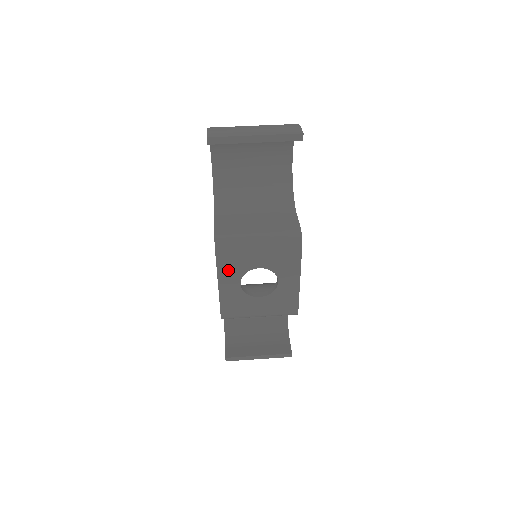
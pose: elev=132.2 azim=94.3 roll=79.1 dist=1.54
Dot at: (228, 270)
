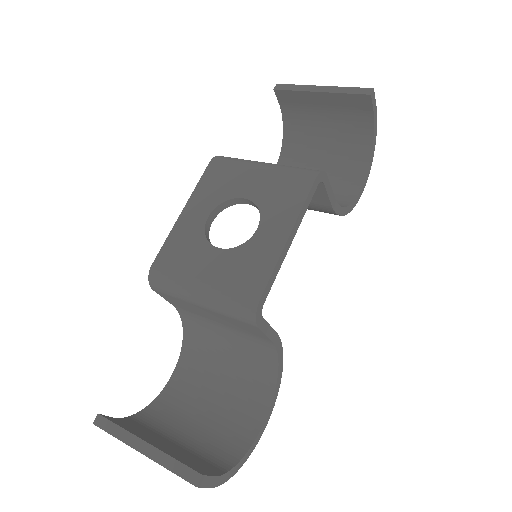
Dot at: (207, 192)
